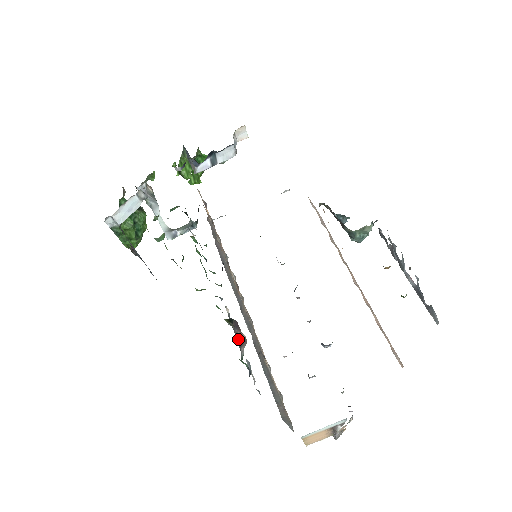
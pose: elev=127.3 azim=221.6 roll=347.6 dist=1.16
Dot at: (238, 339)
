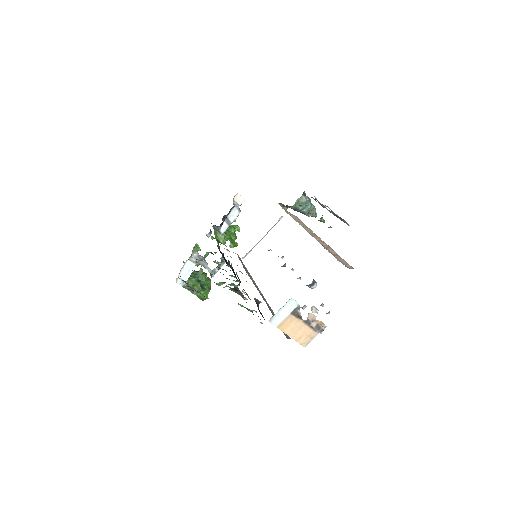
Dot at: (244, 299)
